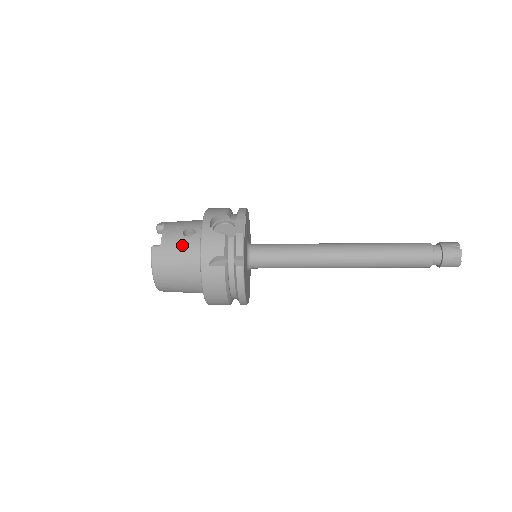
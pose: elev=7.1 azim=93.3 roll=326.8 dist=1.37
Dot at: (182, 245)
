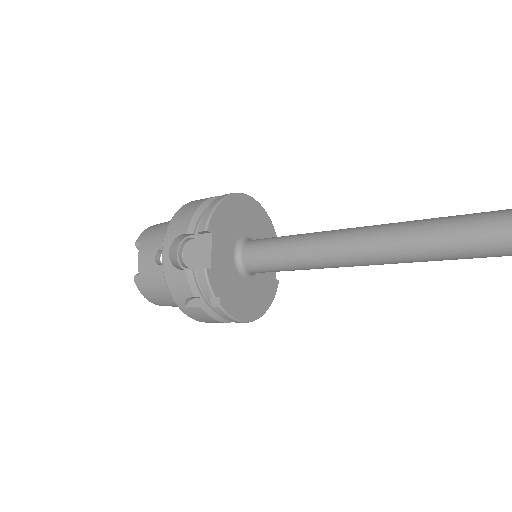
Dot at: (157, 277)
